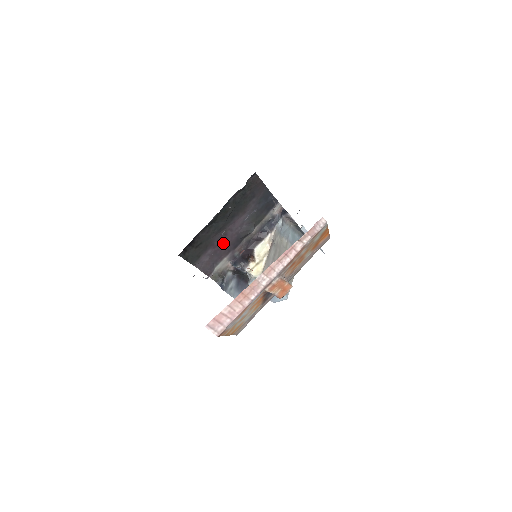
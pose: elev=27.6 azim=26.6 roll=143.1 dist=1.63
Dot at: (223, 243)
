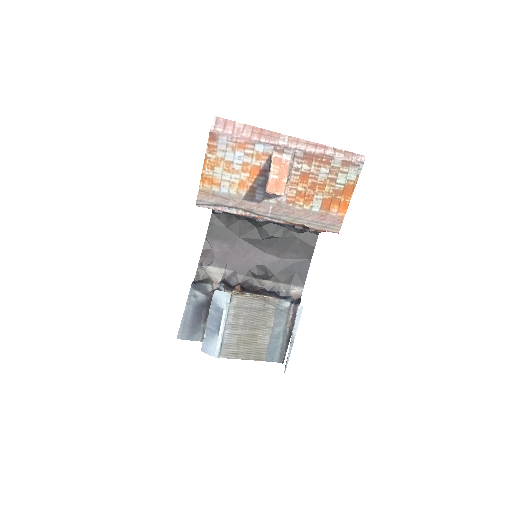
Dot at: occluded
